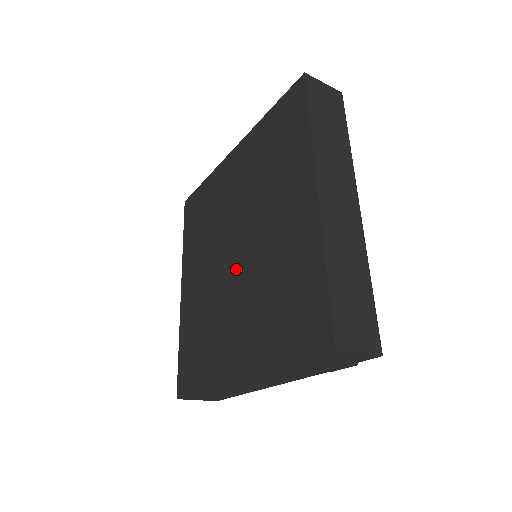
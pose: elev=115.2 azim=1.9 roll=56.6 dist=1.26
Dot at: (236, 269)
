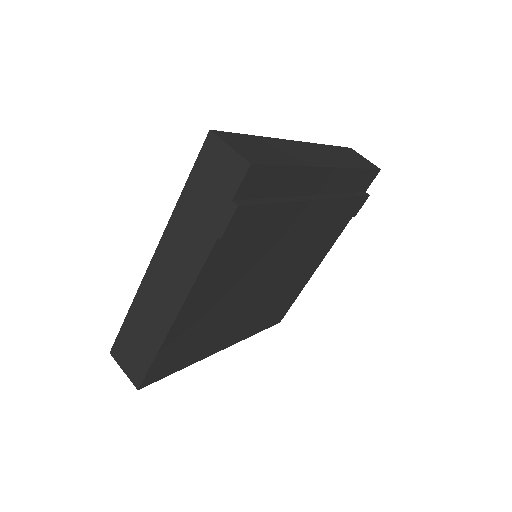
Dot at: occluded
